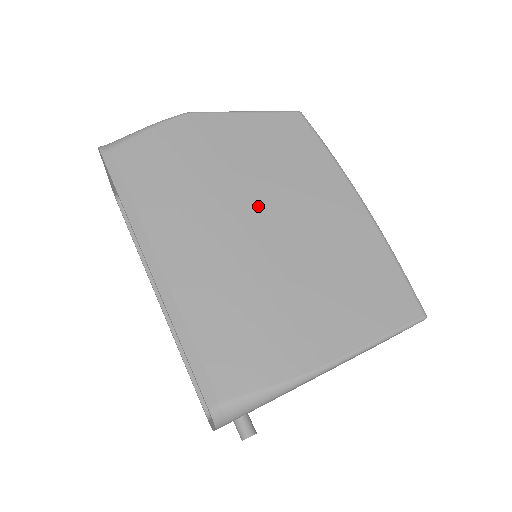
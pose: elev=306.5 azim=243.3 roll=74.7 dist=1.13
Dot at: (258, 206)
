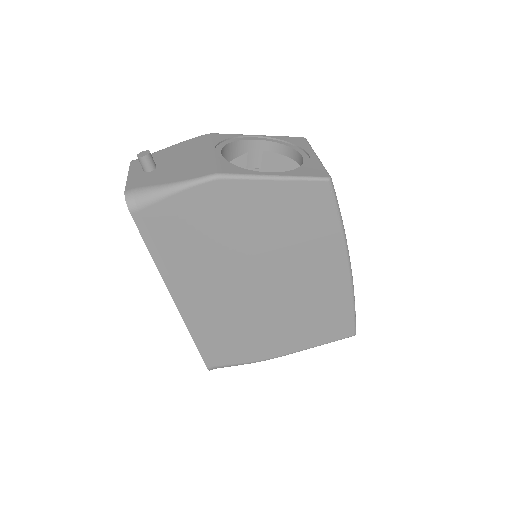
Dot at: (264, 268)
